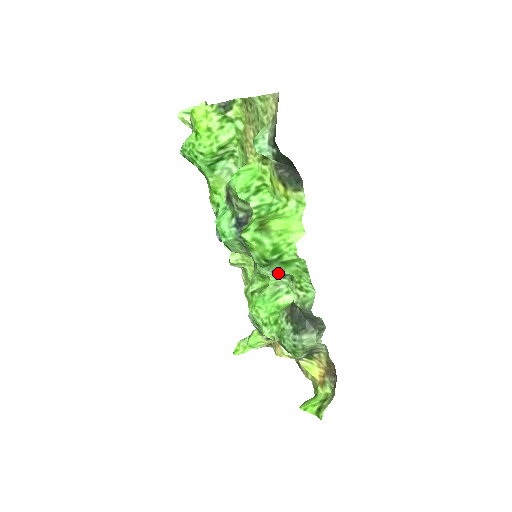
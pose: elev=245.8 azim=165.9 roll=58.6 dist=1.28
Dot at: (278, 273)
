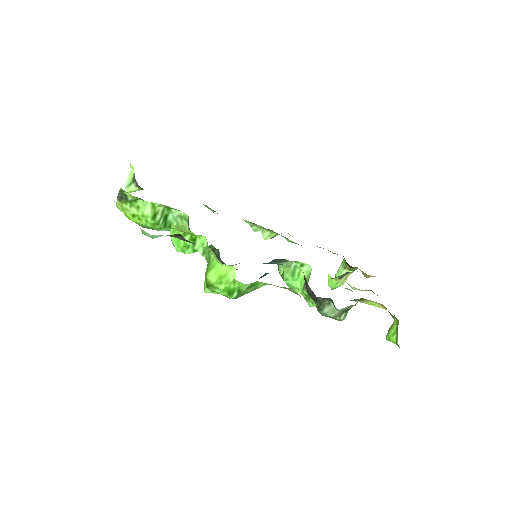
Dot at: (278, 263)
